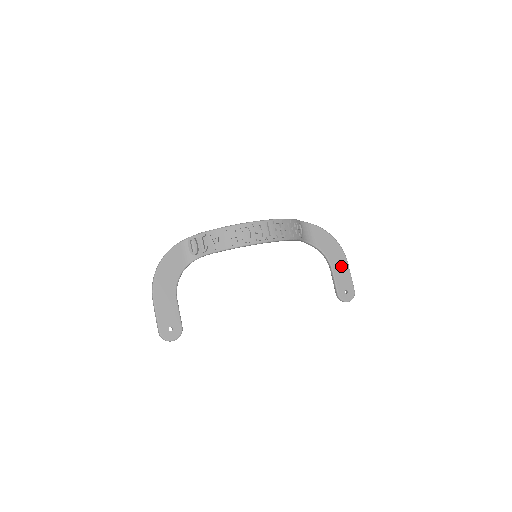
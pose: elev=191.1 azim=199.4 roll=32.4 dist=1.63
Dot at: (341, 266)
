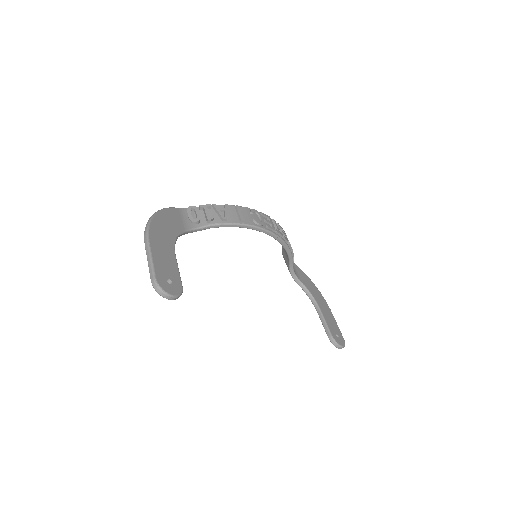
Dot at: (327, 311)
